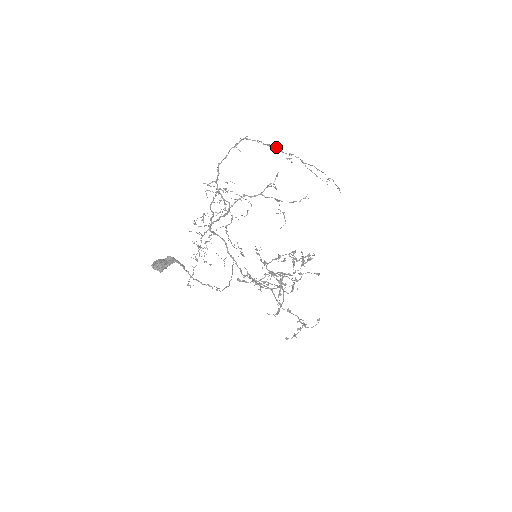
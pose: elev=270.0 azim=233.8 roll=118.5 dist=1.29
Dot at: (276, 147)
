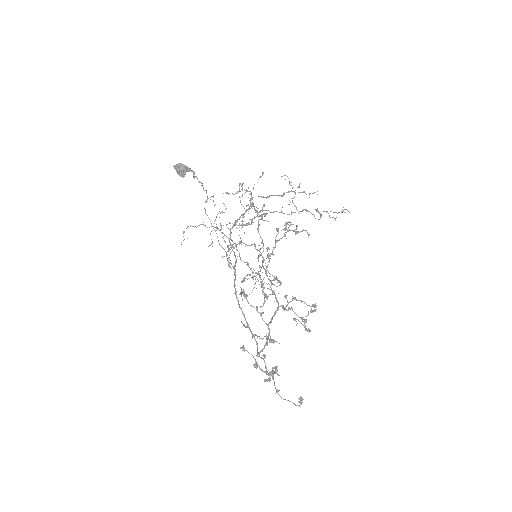
Dot at: (311, 213)
